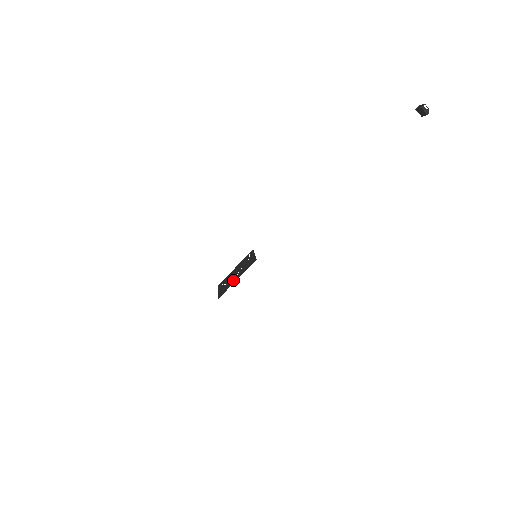
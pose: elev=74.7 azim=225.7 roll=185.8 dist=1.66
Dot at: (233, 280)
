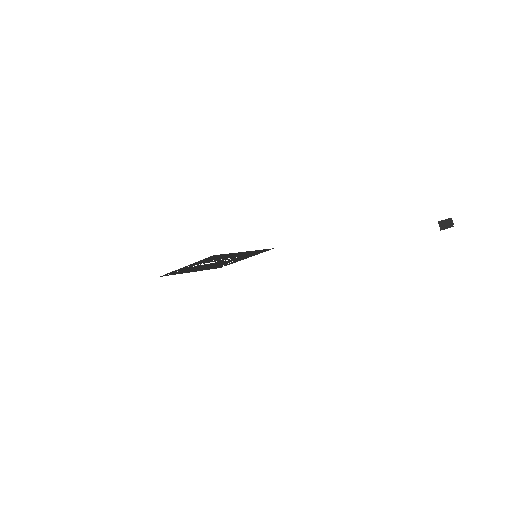
Dot at: (229, 255)
